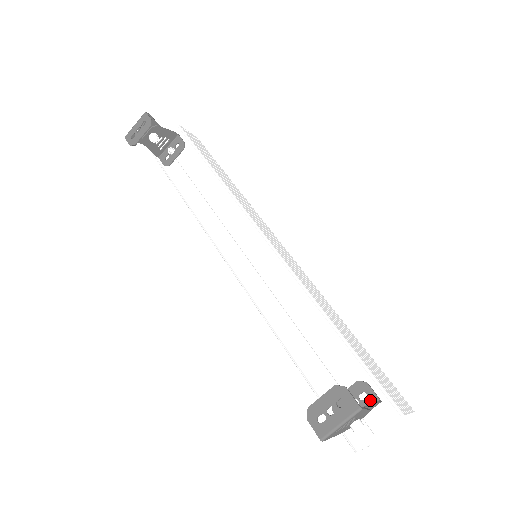
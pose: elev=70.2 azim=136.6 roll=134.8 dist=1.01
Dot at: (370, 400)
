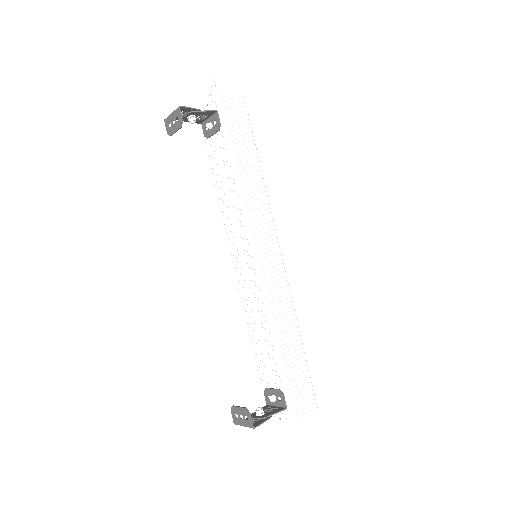
Dot at: (282, 404)
